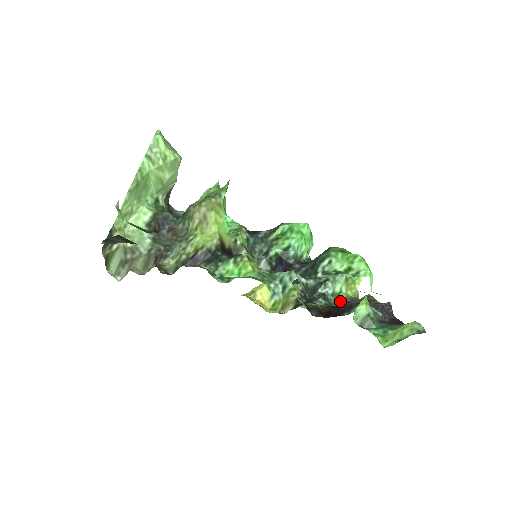
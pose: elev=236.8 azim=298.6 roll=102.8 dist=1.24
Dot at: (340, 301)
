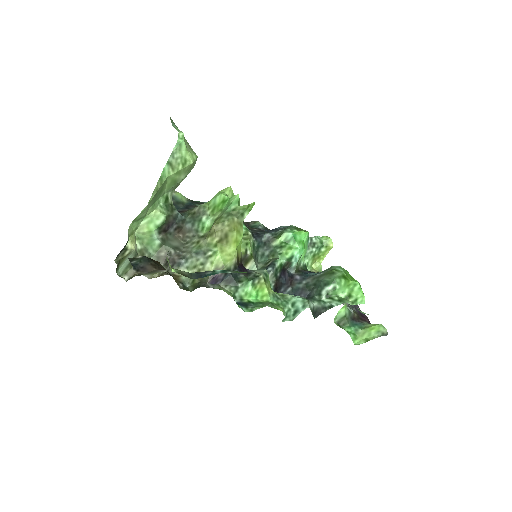
Dot at: occluded
